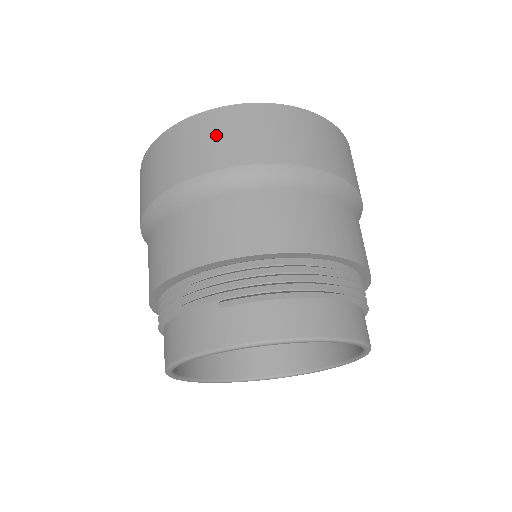
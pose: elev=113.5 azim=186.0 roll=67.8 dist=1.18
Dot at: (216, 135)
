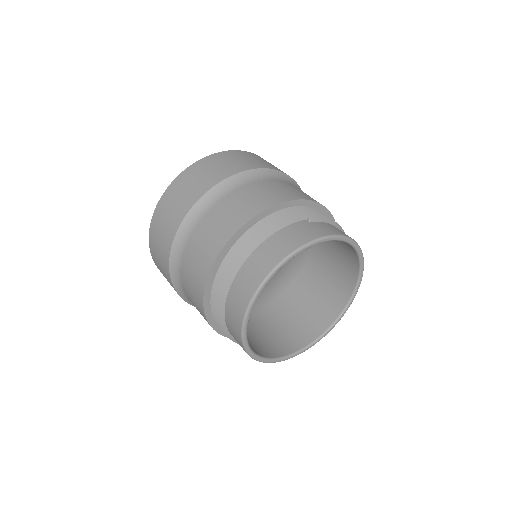
Dot at: (254, 158)
